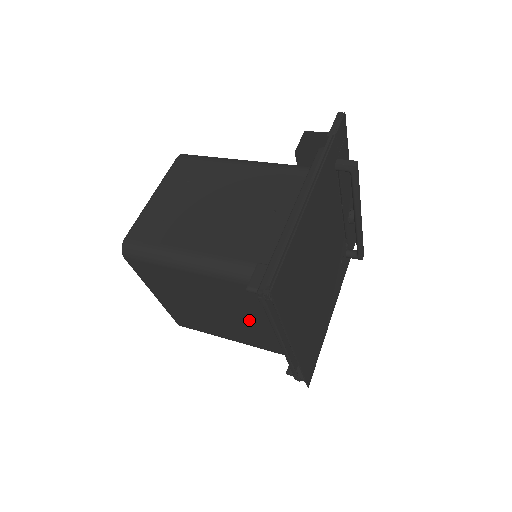
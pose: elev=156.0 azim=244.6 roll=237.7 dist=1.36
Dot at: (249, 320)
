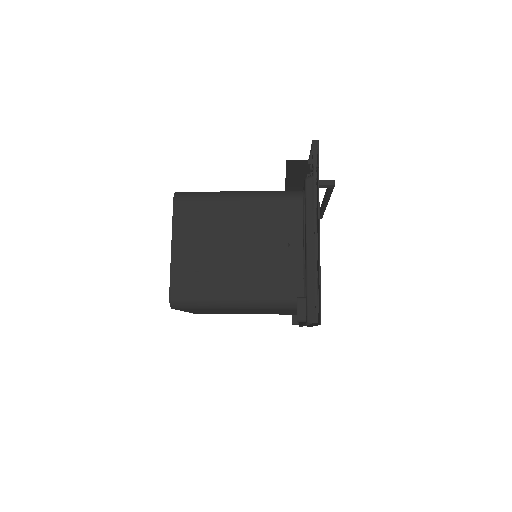
Dot at: (272, 312)
